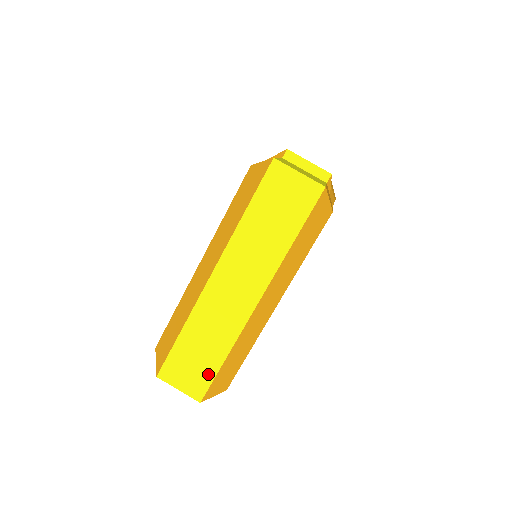
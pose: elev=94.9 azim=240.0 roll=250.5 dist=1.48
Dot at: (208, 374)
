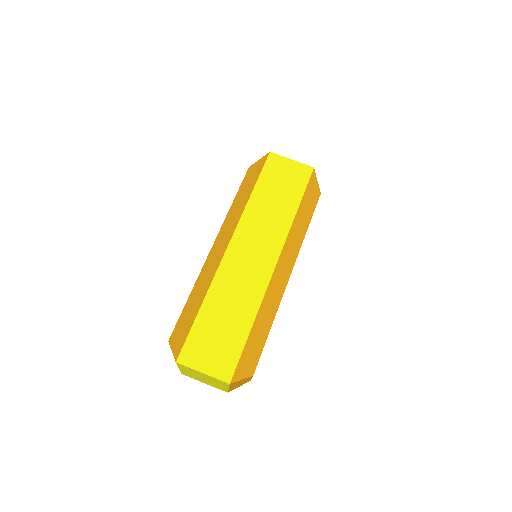
Dot at: (235, 346)
